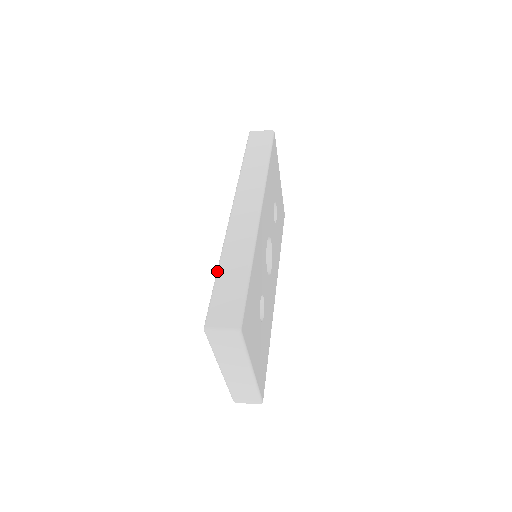
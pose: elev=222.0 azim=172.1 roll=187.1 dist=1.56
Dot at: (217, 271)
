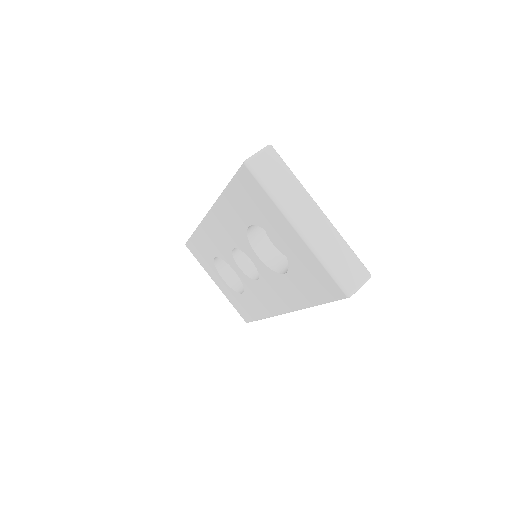
Dot at: (225, 188)
